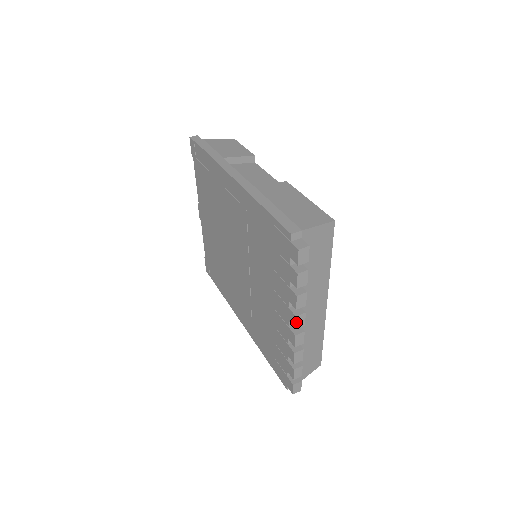
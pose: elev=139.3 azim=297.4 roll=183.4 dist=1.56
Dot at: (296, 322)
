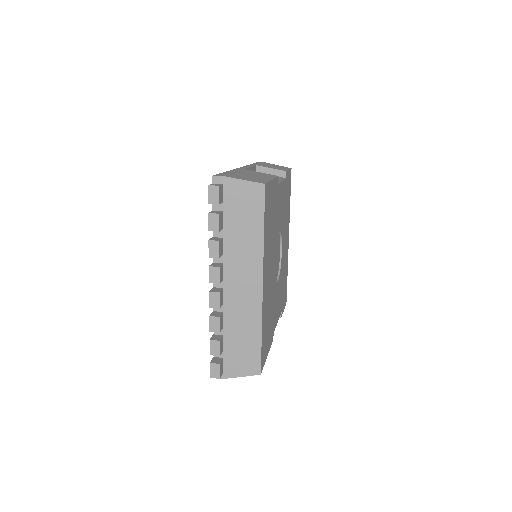
Dot at: (210, 274)
